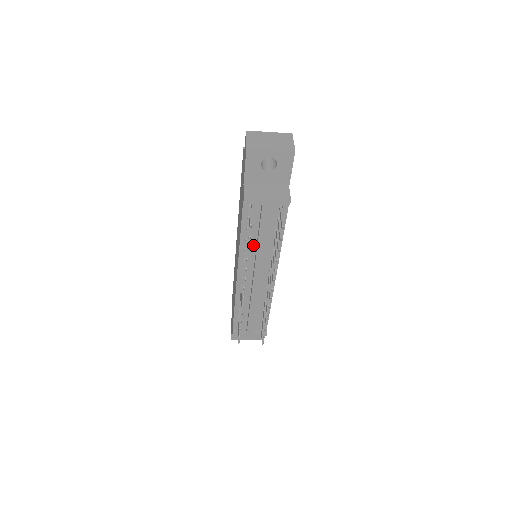
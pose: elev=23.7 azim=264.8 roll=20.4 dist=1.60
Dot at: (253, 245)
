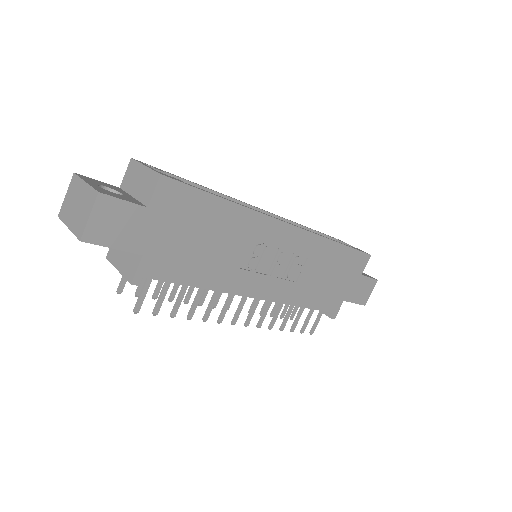
Dot at: occluded
